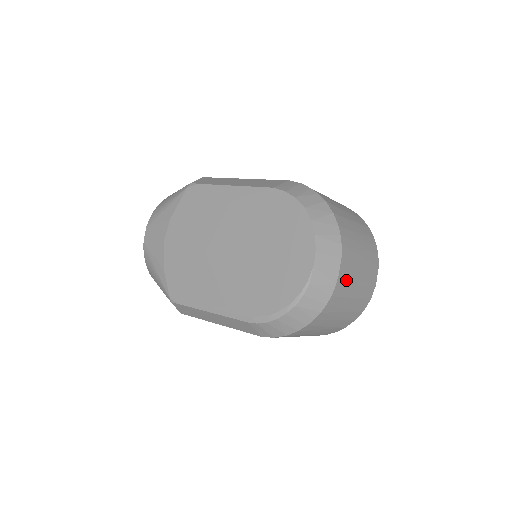
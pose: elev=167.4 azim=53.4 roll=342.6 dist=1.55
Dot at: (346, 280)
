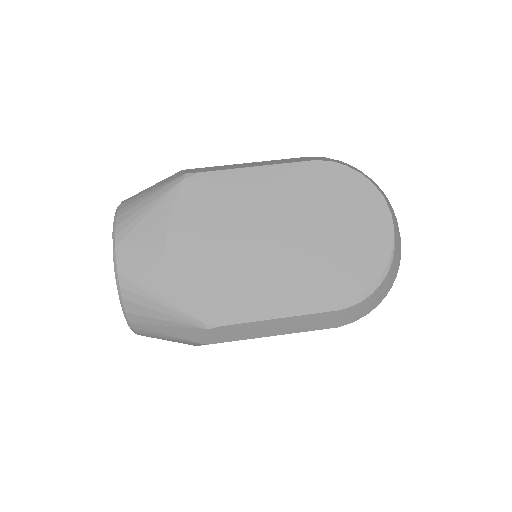
Dot at: occluded
